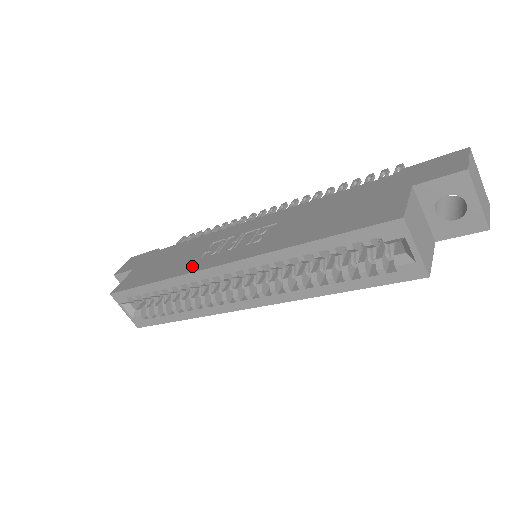
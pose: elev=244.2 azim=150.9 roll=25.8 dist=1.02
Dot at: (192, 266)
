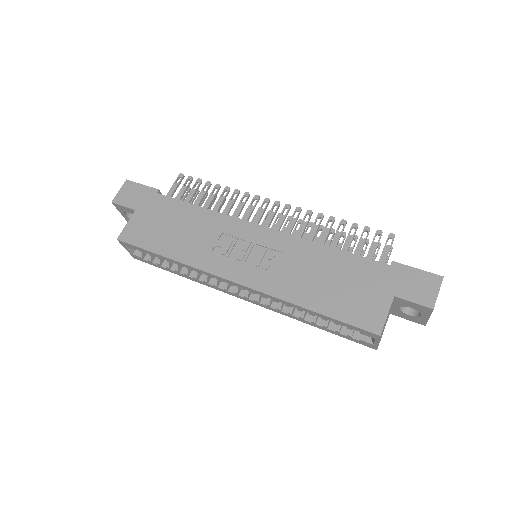
Dot at: (205, 261)
